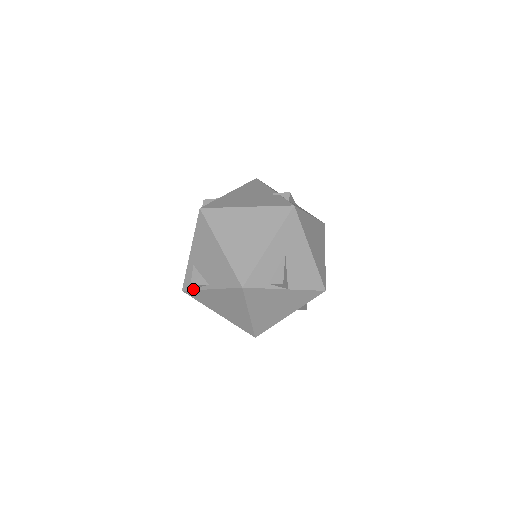
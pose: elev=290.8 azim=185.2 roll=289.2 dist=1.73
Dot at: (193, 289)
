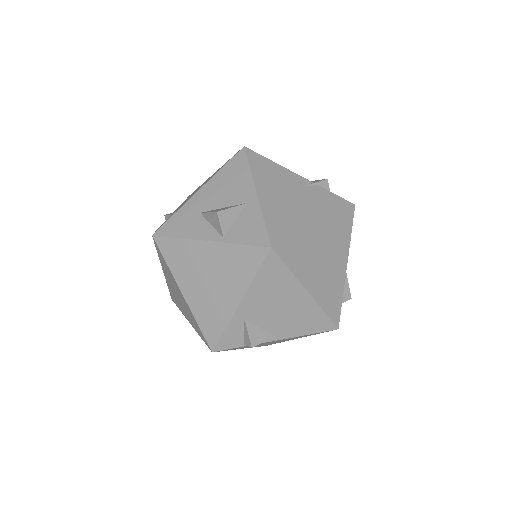
Dot at: (240, 346)
